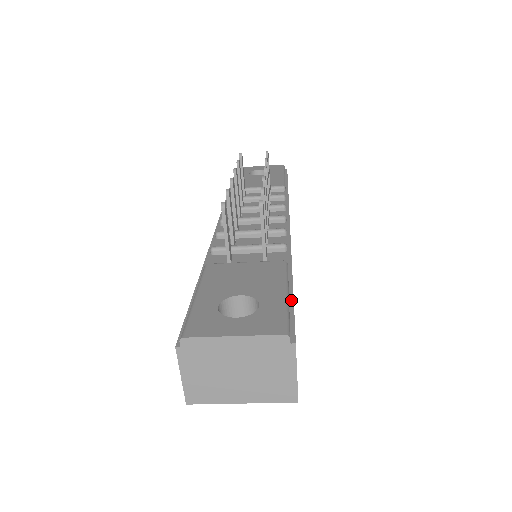
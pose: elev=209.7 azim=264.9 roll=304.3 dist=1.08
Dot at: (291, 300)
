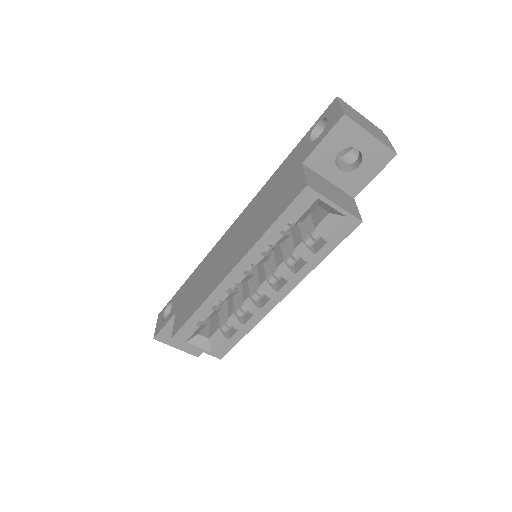
Dot at: occluded
